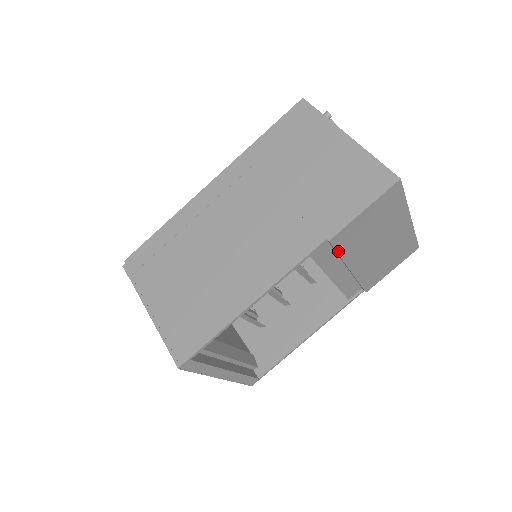
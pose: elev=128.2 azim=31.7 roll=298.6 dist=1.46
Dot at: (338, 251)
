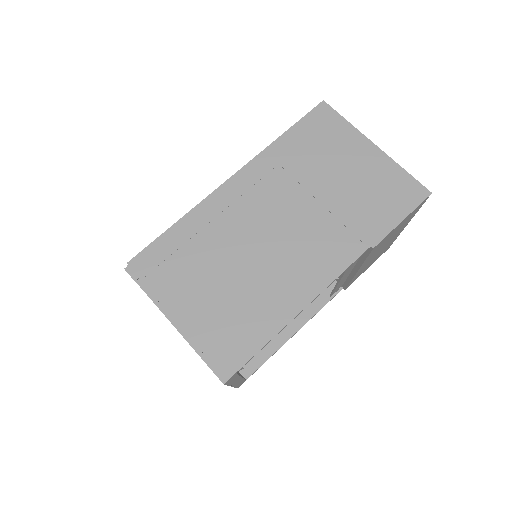
Dot at: (368, 256)
